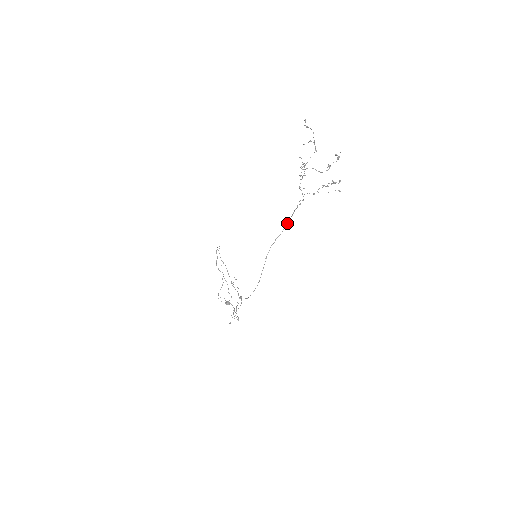
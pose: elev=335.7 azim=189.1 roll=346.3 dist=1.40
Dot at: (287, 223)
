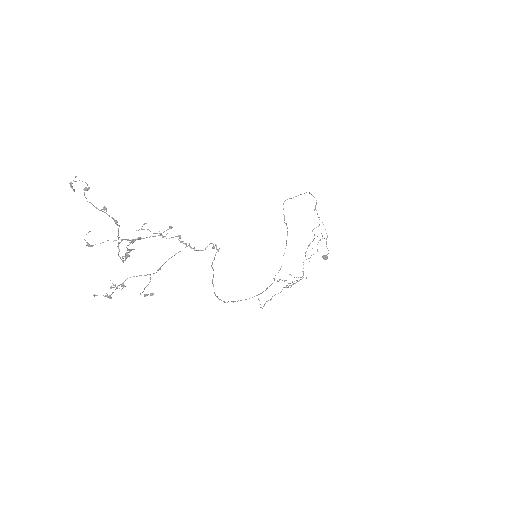
Dot at: occluded
